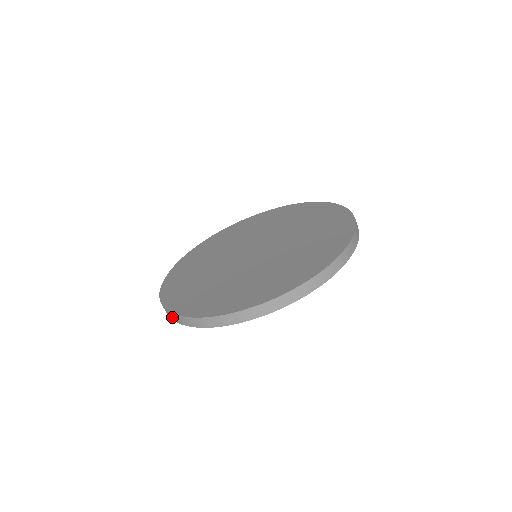
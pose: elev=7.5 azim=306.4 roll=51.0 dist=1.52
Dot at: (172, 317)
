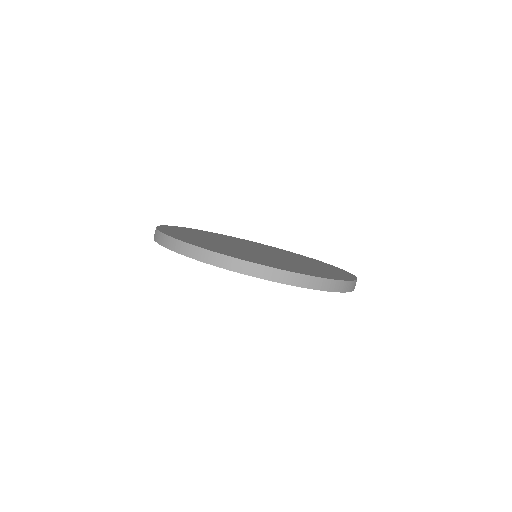
Dot at: occluded
